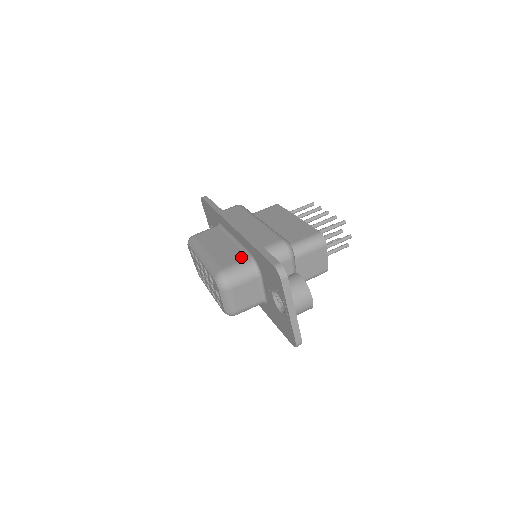
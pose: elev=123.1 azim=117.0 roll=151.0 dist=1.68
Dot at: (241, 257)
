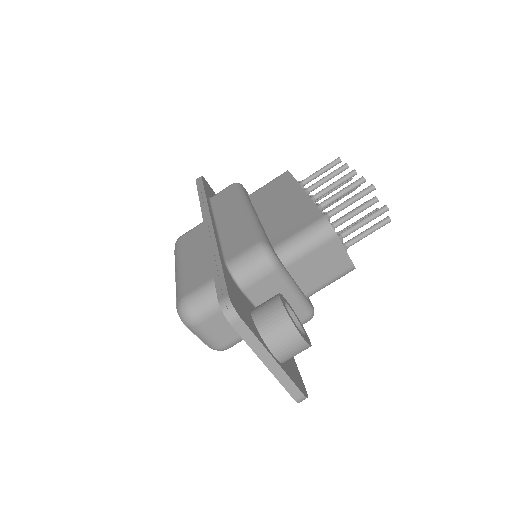
Dot at: (211, 273)
